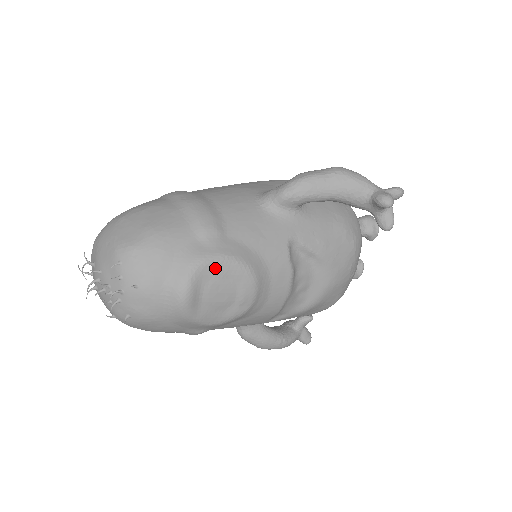
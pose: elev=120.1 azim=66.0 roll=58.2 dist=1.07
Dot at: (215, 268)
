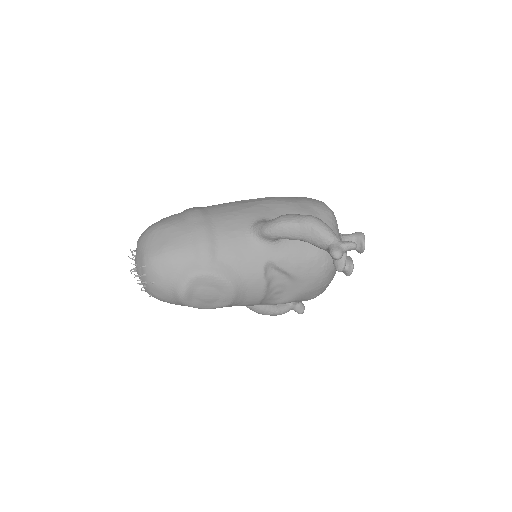
Dot at: (204, 280)
